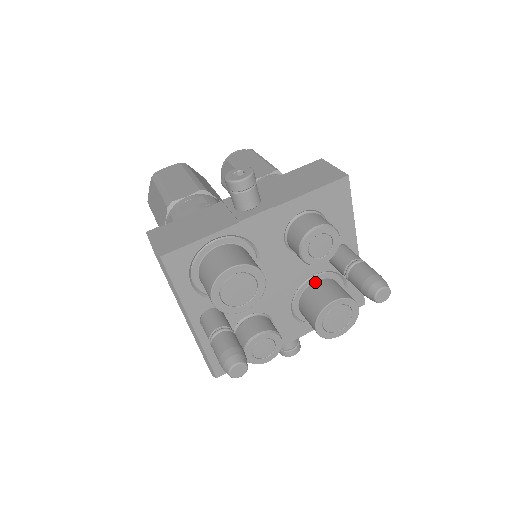
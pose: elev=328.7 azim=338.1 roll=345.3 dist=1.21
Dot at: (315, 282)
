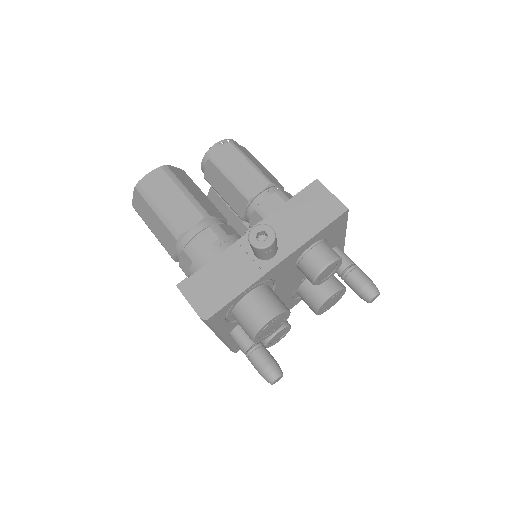
Dot at: occluded
